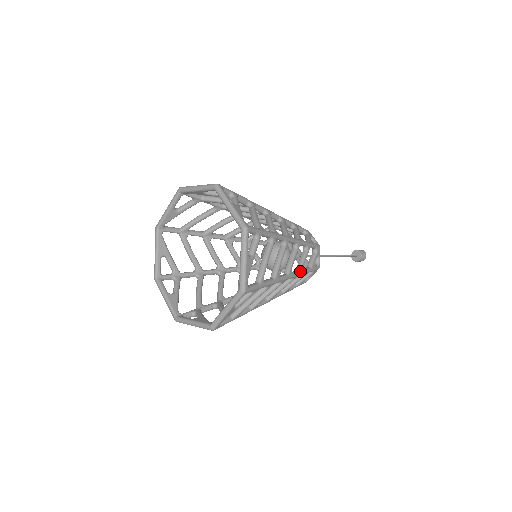
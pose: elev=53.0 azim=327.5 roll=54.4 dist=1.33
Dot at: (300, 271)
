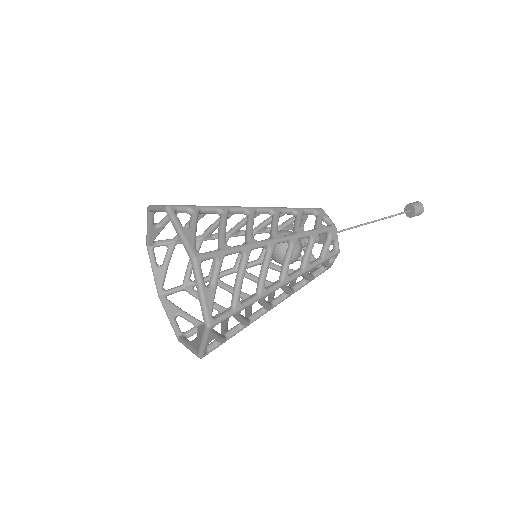
Dot at: (296, 233)
